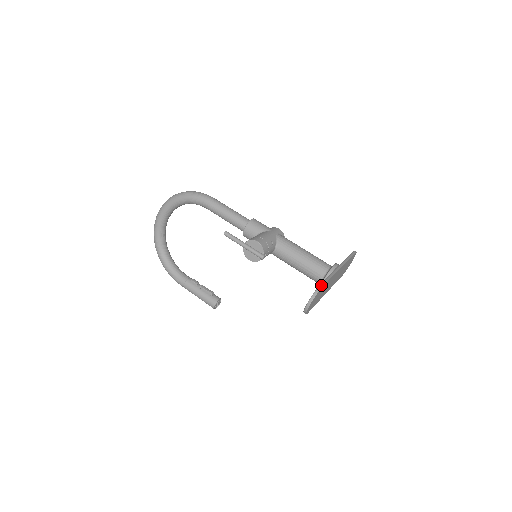
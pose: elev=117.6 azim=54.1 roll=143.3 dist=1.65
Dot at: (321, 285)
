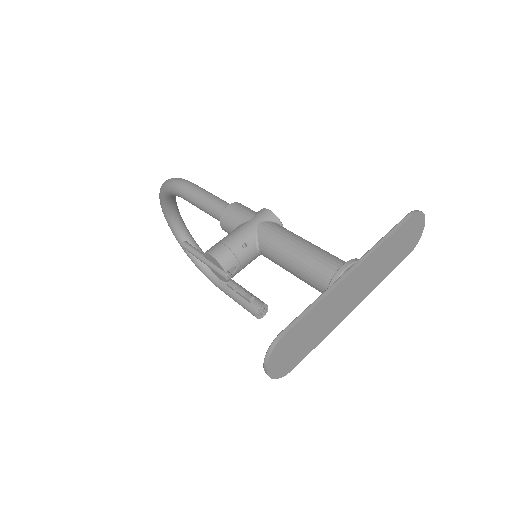
Dot at: (281, 333)
